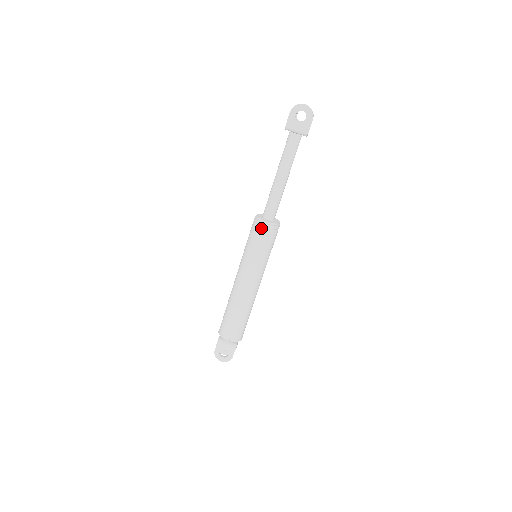
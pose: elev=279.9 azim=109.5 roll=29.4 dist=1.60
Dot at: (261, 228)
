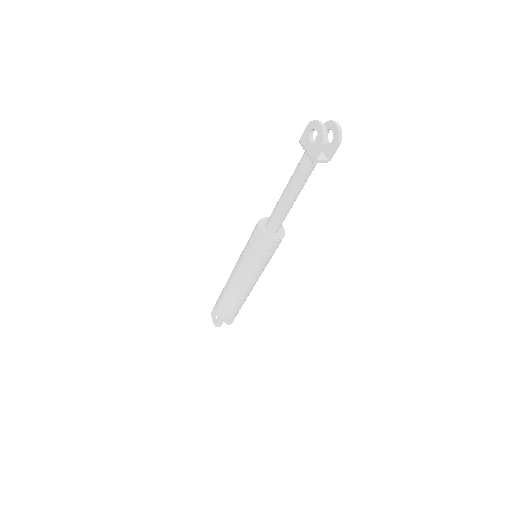
Dot at: (255, 233)
